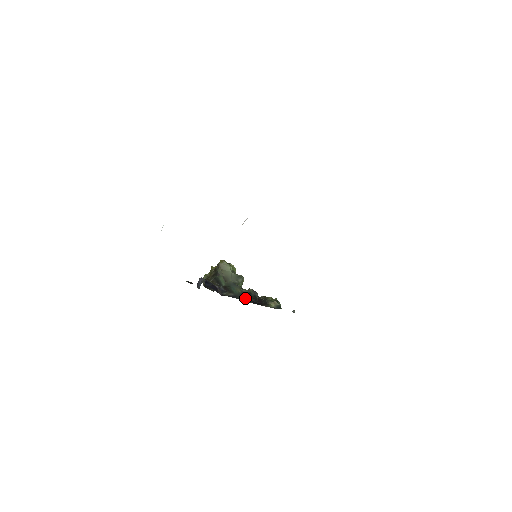
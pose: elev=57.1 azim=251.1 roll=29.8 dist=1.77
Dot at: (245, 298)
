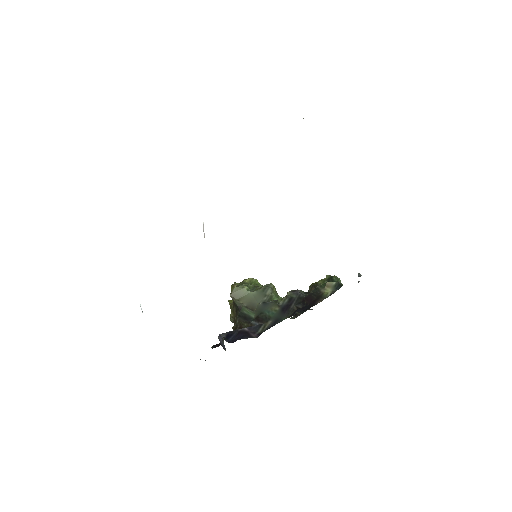
Dot at: (289, 312)
